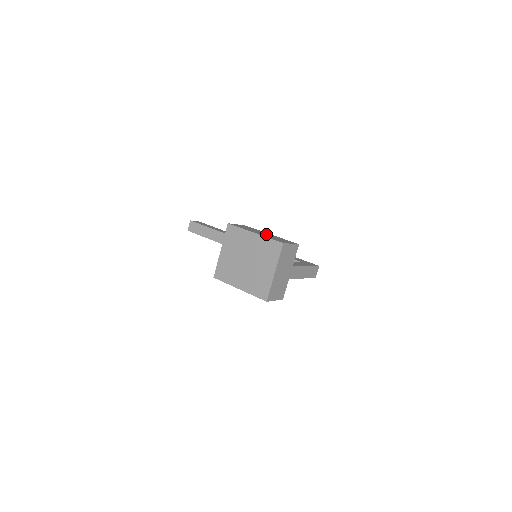
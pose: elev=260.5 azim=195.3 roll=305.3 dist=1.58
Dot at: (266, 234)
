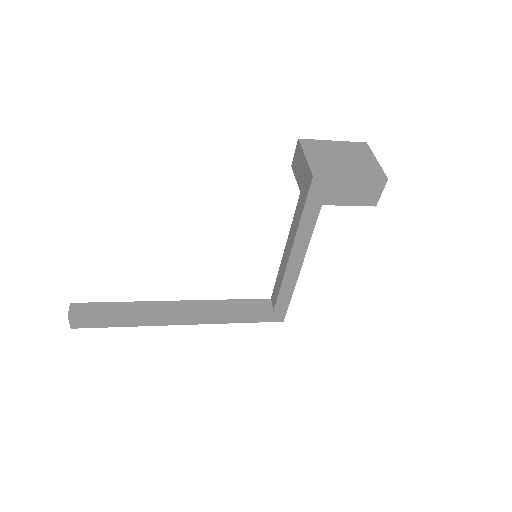
Dot at: occluded
